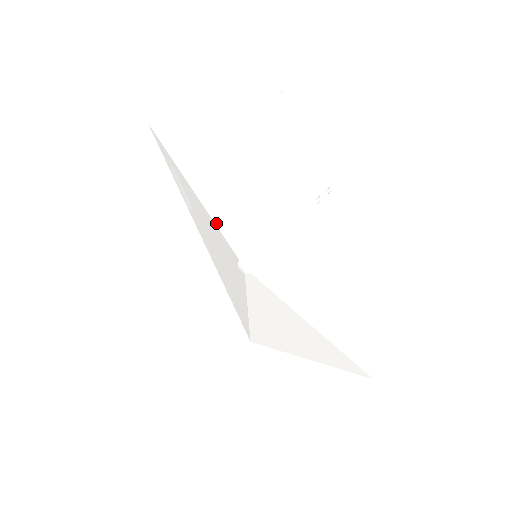
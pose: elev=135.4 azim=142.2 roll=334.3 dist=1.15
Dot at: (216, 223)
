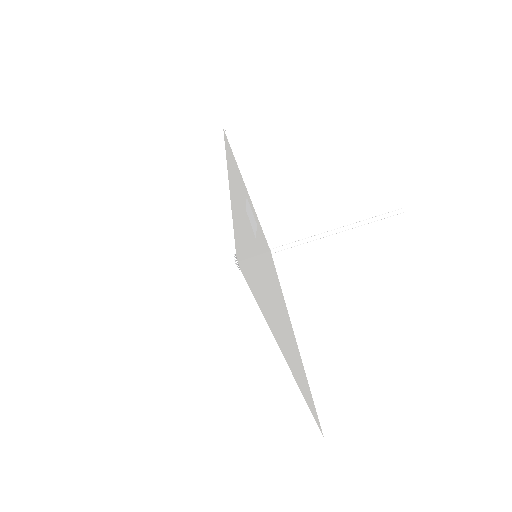
Dot at: (244, 262)
